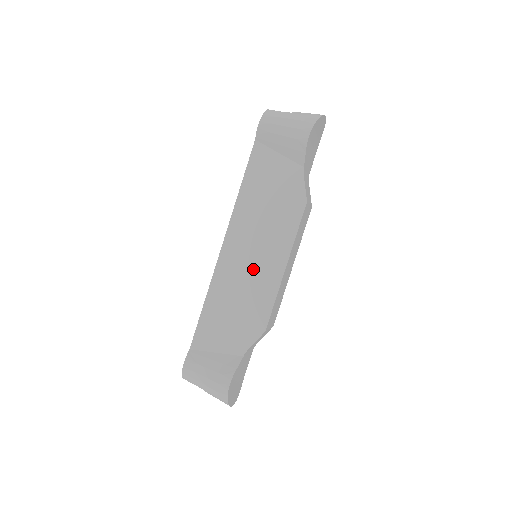
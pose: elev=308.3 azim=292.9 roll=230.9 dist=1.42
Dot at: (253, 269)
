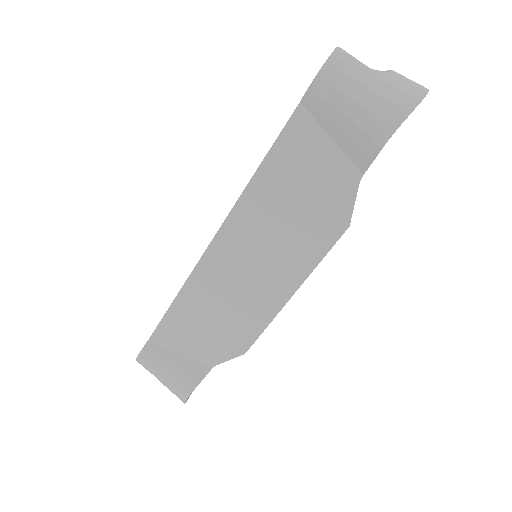
Dot at: (247, 284)
